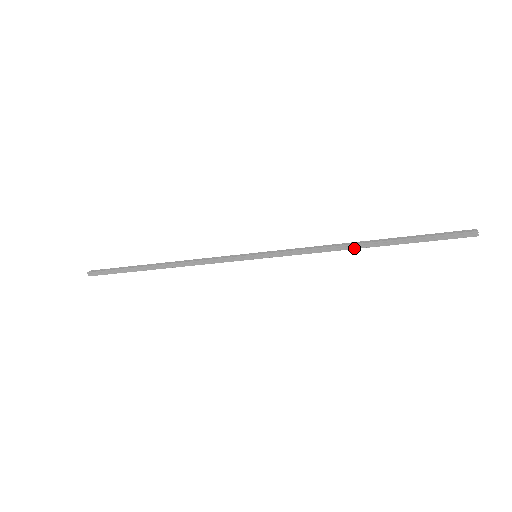
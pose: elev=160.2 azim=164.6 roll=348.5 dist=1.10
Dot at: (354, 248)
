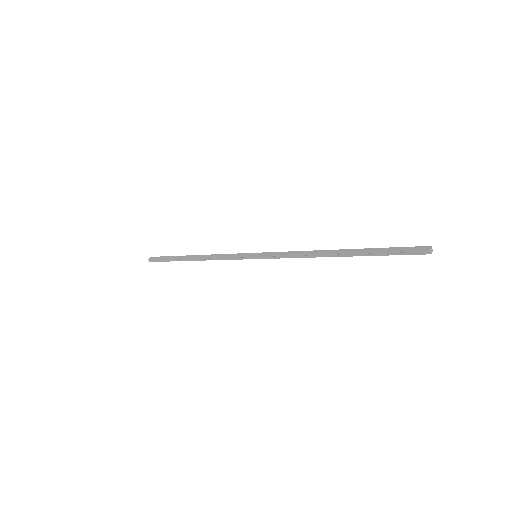
Dot at: occluded
